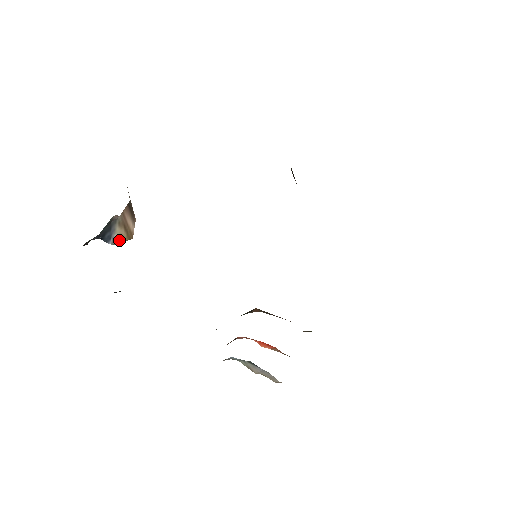
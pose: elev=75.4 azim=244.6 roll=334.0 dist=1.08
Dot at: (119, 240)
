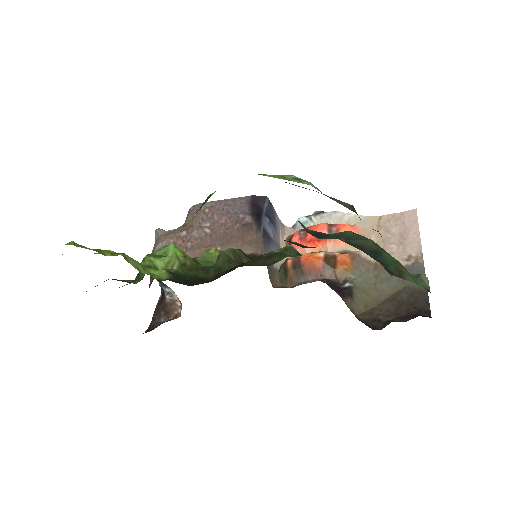
Dot at: (174, 294)
